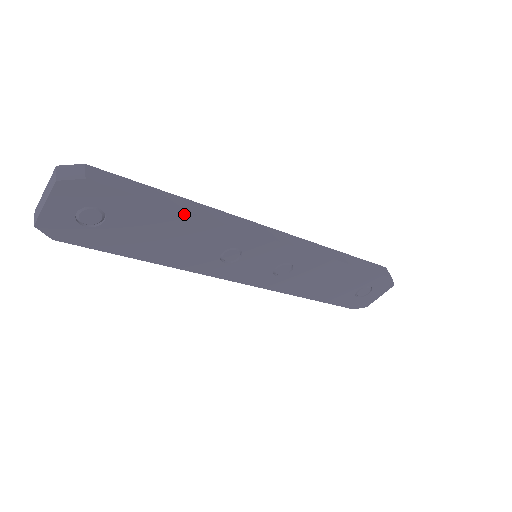
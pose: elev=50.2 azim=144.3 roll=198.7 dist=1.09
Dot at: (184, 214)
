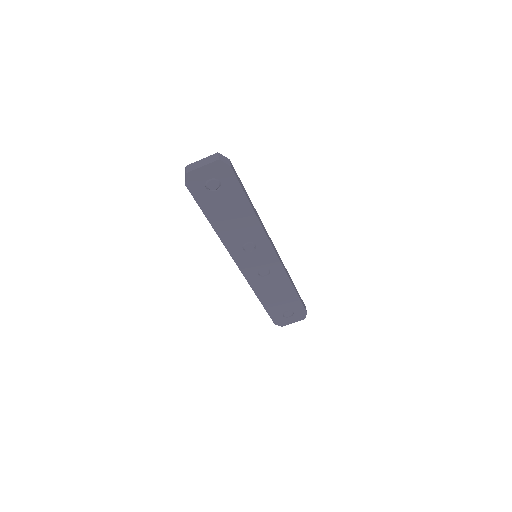
Dot at: (251, 210)
